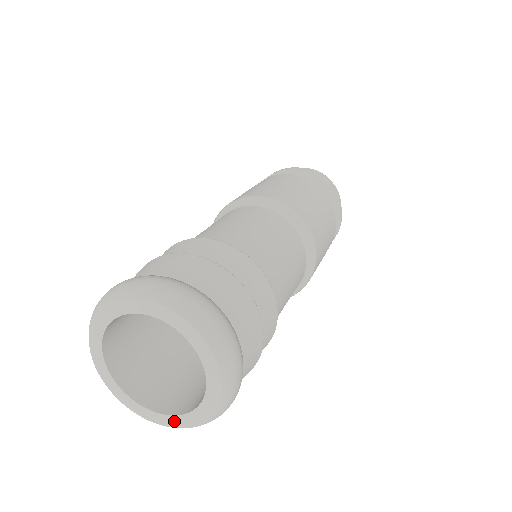
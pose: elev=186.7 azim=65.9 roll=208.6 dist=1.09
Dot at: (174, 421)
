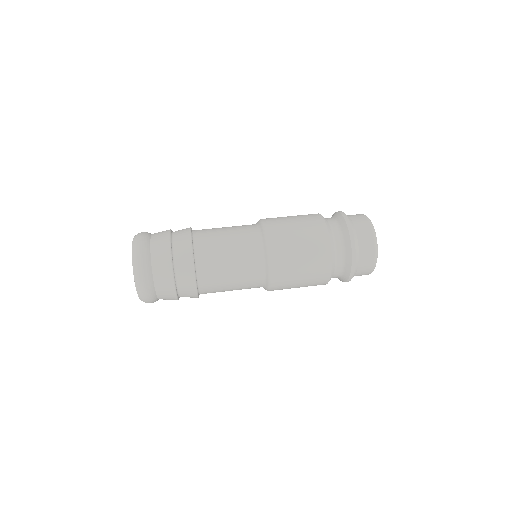
Dot at: occluded
